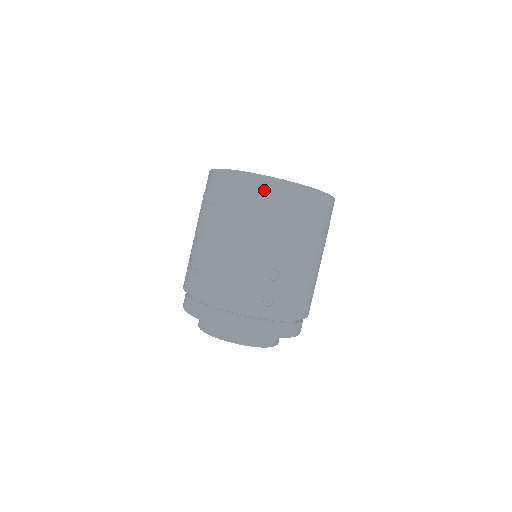
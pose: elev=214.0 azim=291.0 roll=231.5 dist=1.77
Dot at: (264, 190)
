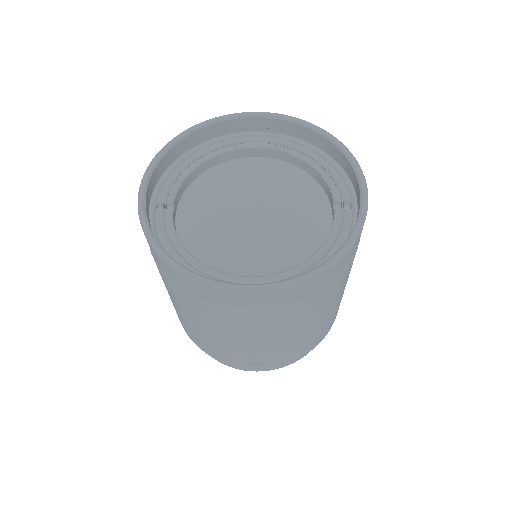
Dot at: (203, 294)
